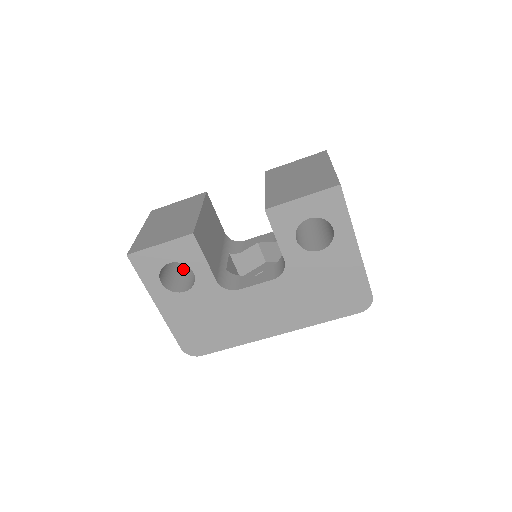
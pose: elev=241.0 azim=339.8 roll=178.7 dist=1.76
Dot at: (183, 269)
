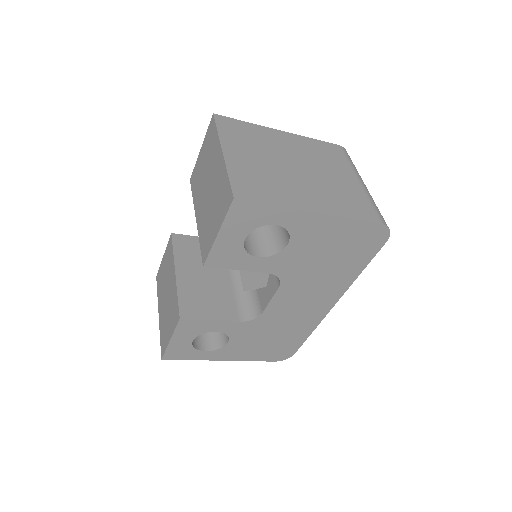
Dot at: occluded
